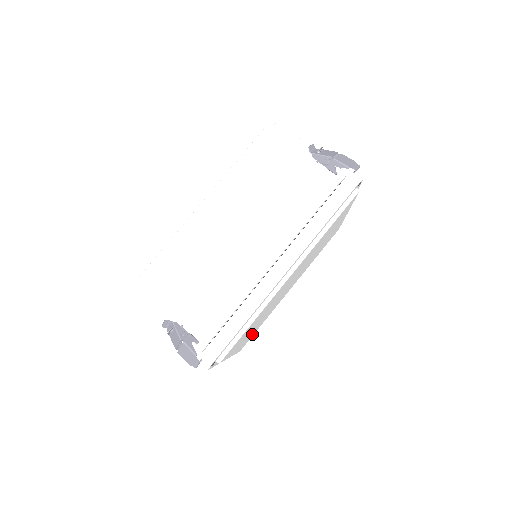
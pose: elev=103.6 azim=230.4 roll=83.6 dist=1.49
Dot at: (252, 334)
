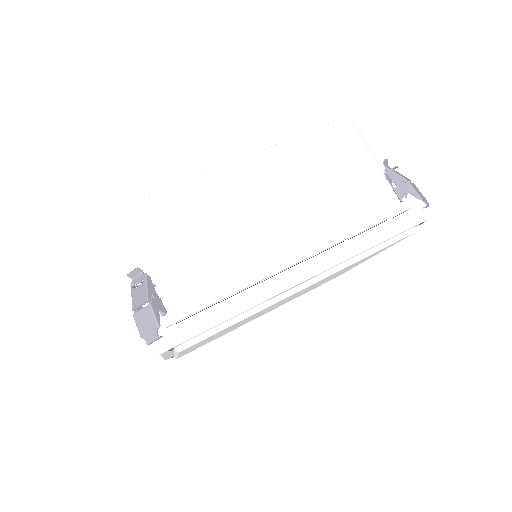
Dot at: occluded
